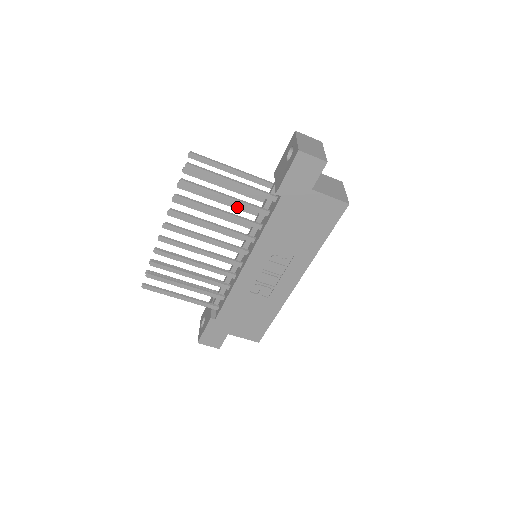
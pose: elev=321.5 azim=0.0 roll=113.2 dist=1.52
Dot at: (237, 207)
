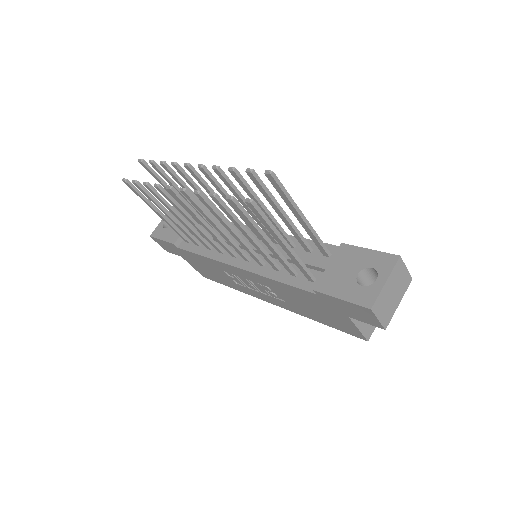
Dot at: occluded
